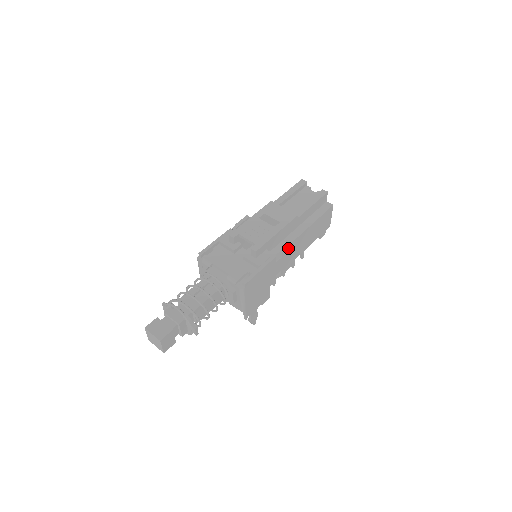
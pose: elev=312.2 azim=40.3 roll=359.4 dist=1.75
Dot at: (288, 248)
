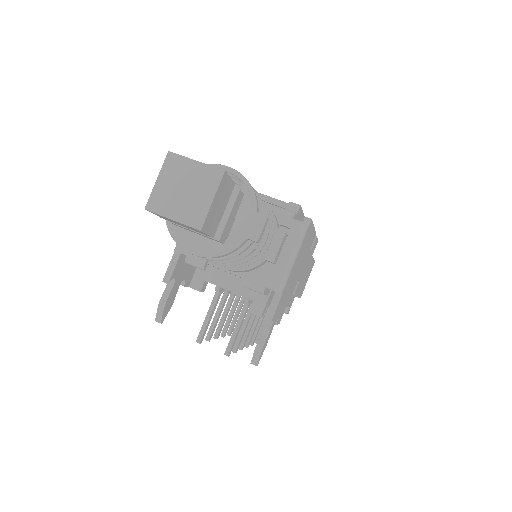
Dot at: (314, 245)
